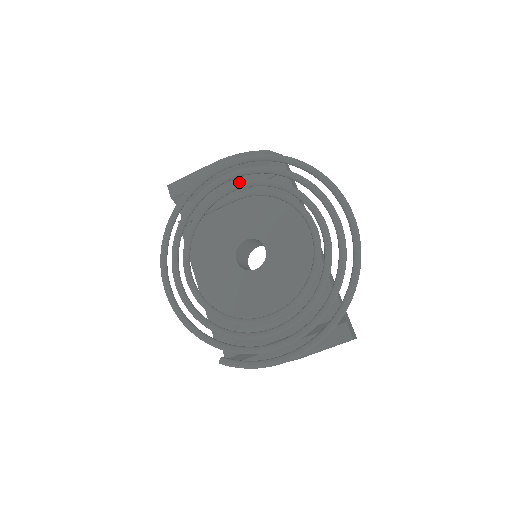
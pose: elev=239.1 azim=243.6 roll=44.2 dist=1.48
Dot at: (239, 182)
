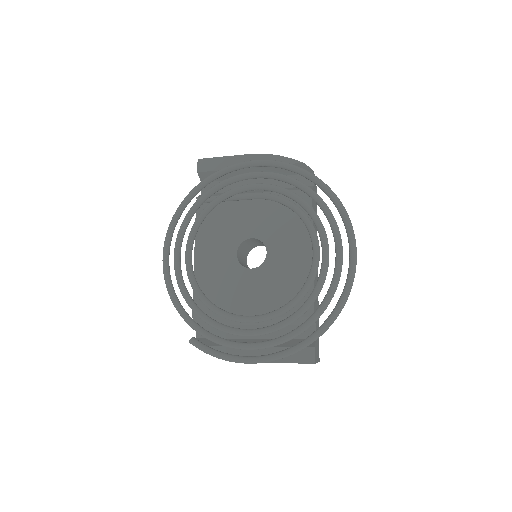
Dot at: (264, 184)
